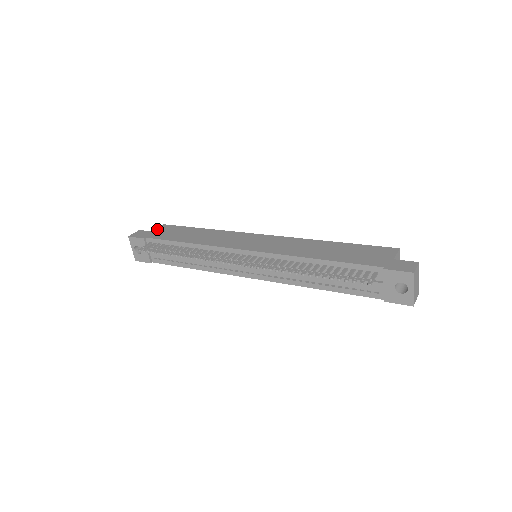
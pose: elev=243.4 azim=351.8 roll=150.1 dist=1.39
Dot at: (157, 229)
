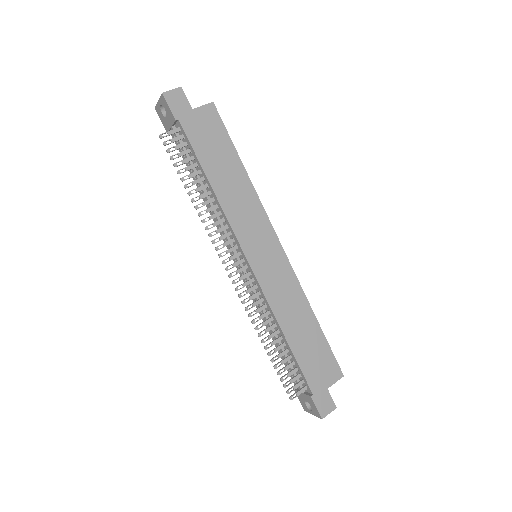
Dot at: (200, 109)
